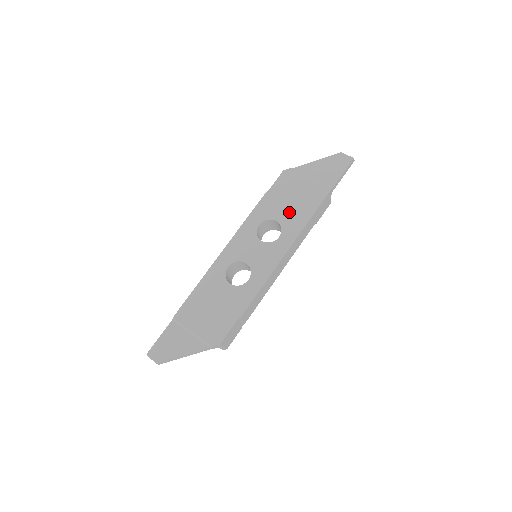
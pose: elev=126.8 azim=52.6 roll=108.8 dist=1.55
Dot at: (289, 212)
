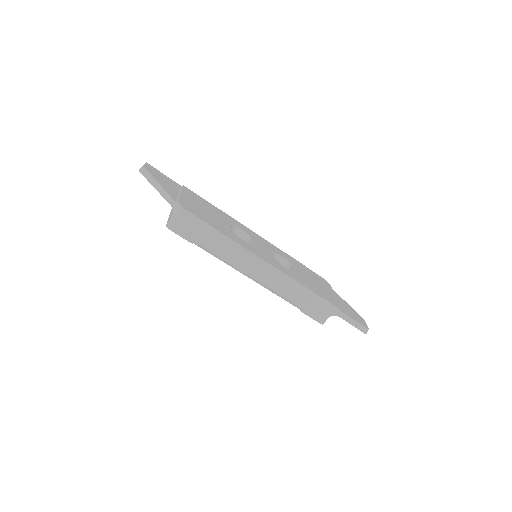
Dot at: (304, 277)
